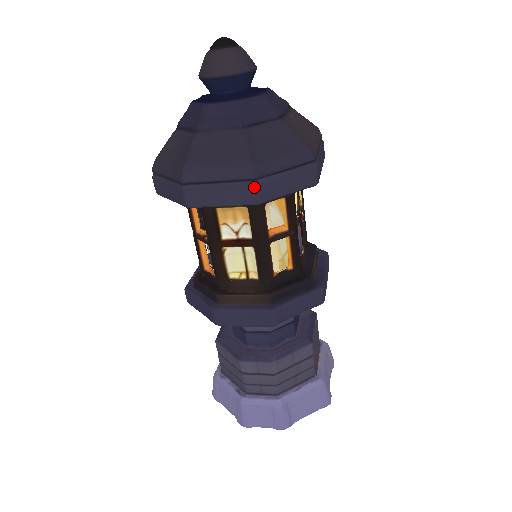
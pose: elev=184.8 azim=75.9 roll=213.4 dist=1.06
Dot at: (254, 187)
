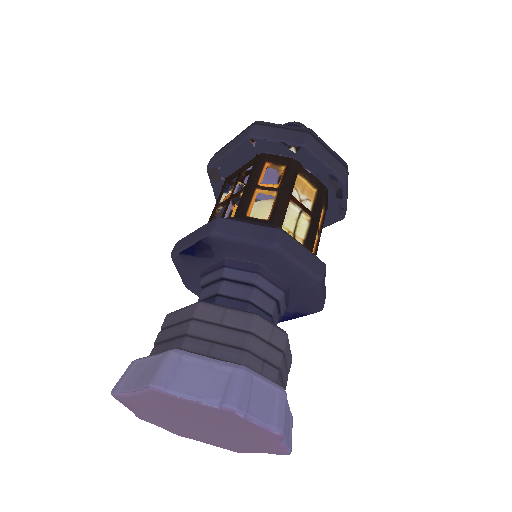
Dot at: (347, 171)
